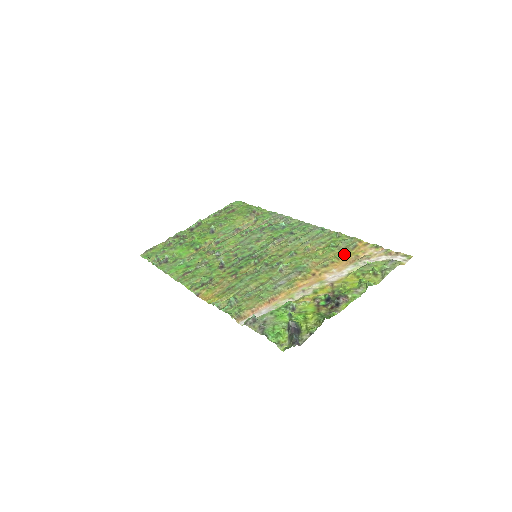
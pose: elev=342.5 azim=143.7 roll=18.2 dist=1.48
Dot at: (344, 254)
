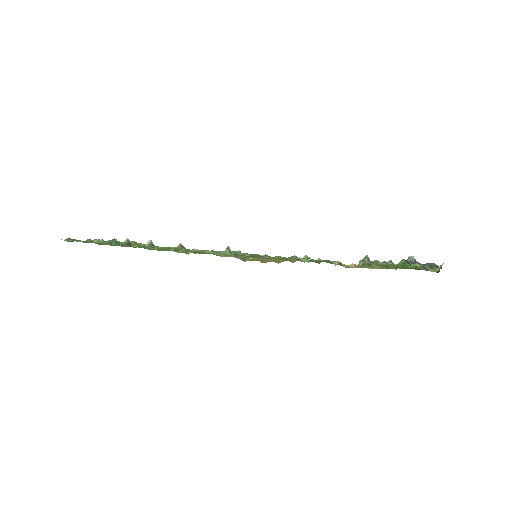
Dot at: occluded
